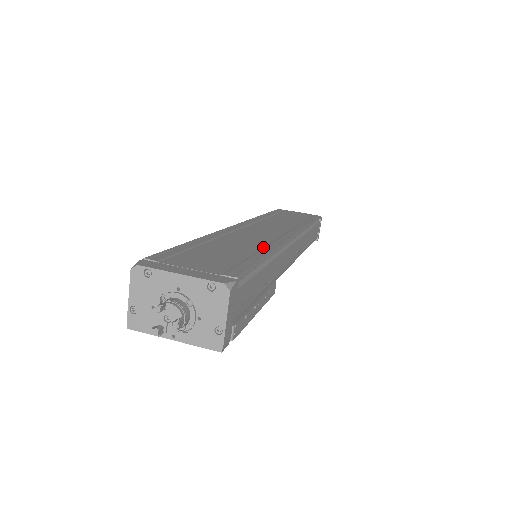
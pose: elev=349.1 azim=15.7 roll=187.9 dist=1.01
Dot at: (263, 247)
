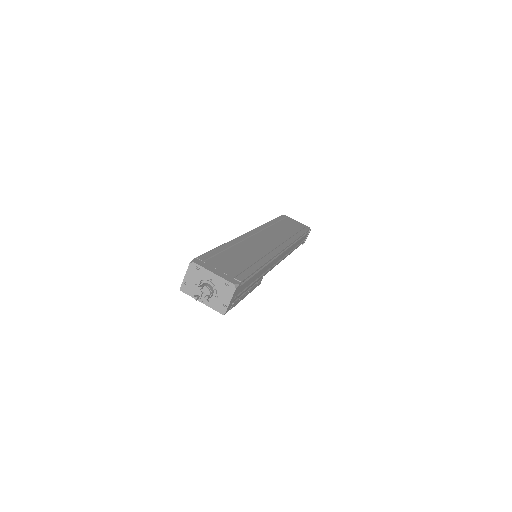
Dot at: (260, 258)
